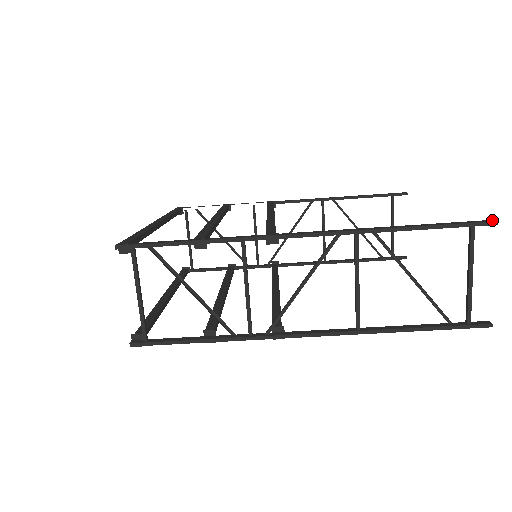
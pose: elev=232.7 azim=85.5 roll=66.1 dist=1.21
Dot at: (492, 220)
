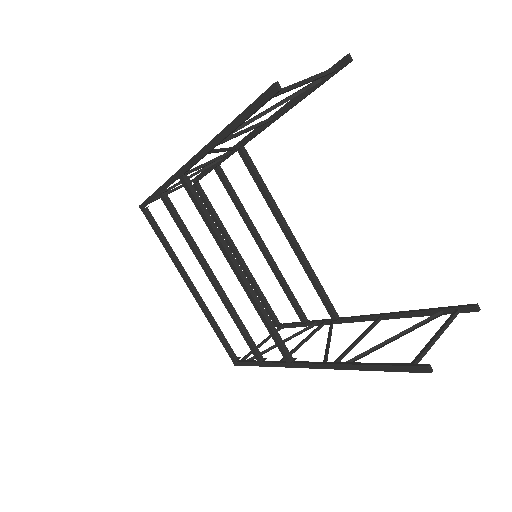
Dot at: (426, 370)
